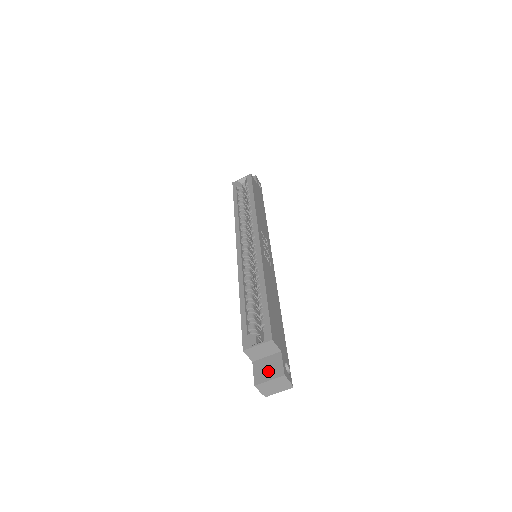
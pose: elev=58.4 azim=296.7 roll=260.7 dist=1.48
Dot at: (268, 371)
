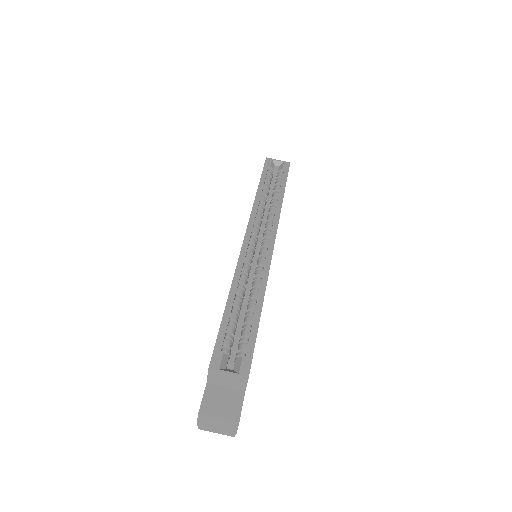
Dot at: (221, 407)
